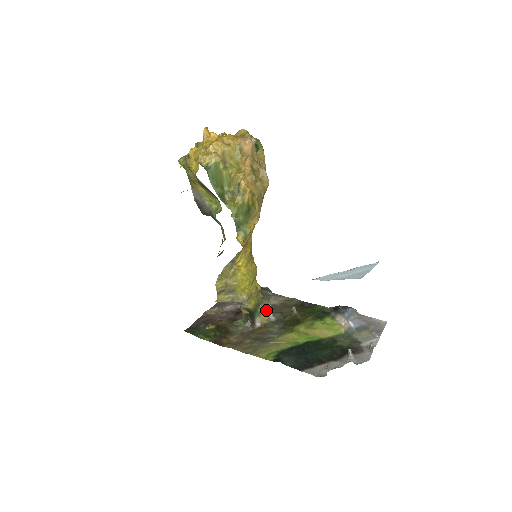
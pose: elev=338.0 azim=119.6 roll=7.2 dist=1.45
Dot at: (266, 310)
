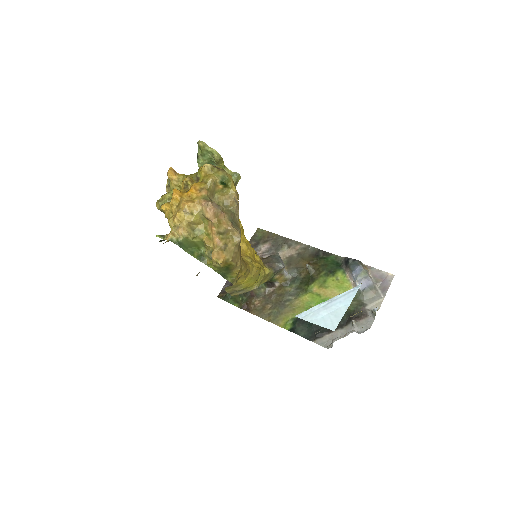
Dot at: (281, 276)
